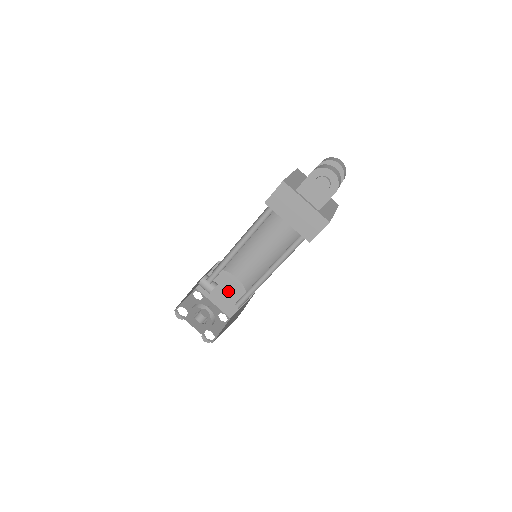
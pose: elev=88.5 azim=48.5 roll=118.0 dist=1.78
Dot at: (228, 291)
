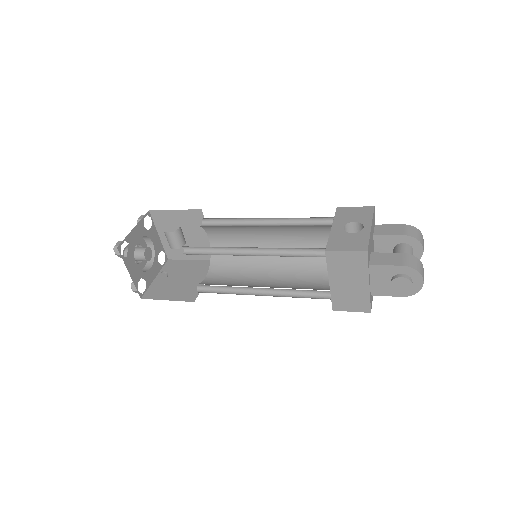
Dot at: (187, 239)
